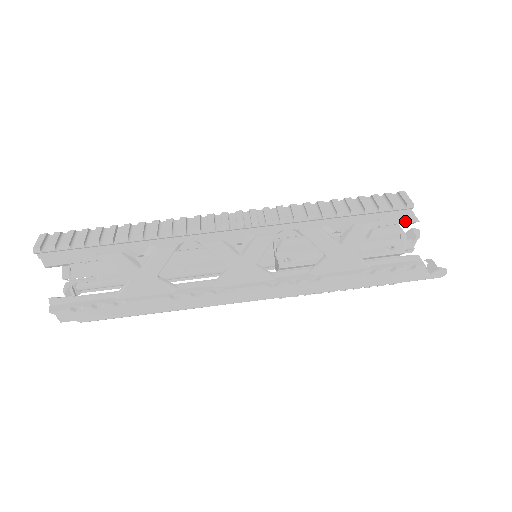
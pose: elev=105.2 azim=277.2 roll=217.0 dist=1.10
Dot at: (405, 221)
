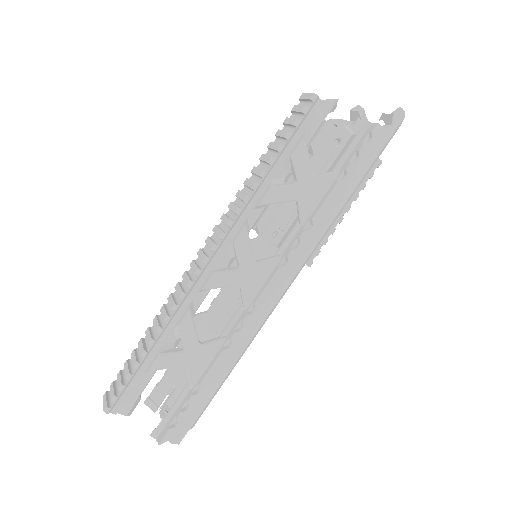
Dot at: (326, 112)
